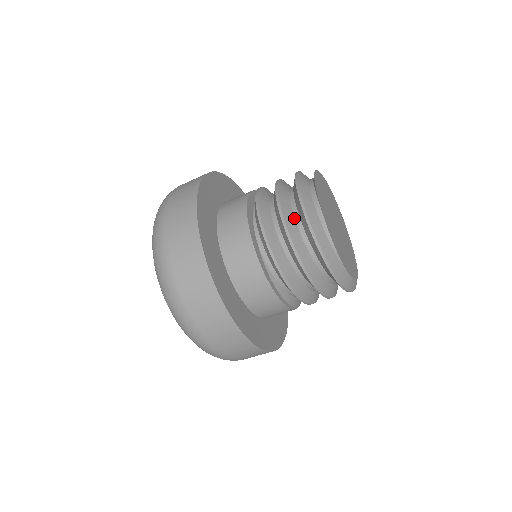
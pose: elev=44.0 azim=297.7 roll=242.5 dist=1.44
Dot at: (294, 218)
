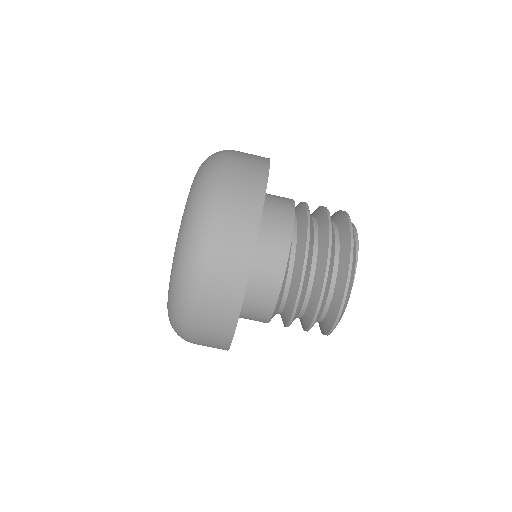
Dot at: occluded
